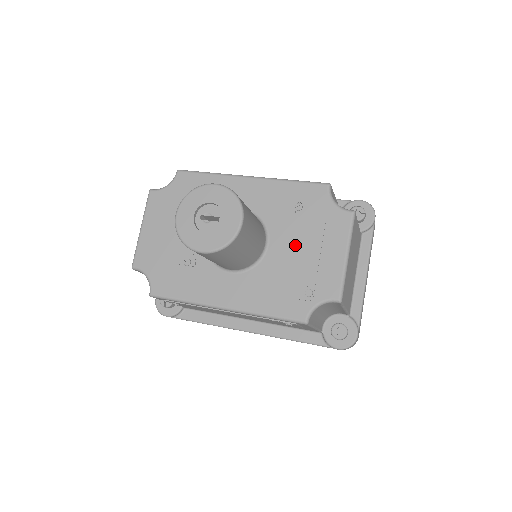
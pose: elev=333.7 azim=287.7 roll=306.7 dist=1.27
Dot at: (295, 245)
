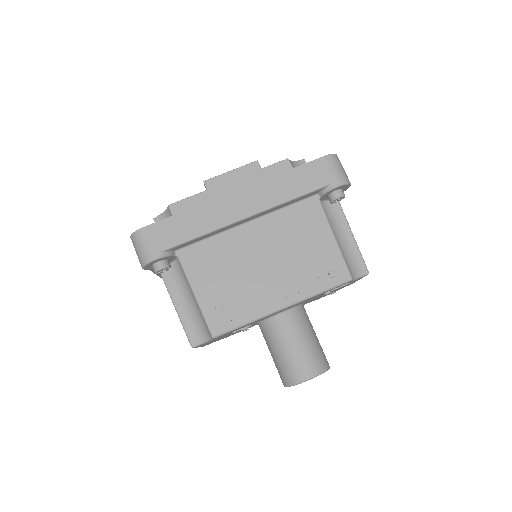
Dot at: occluded
